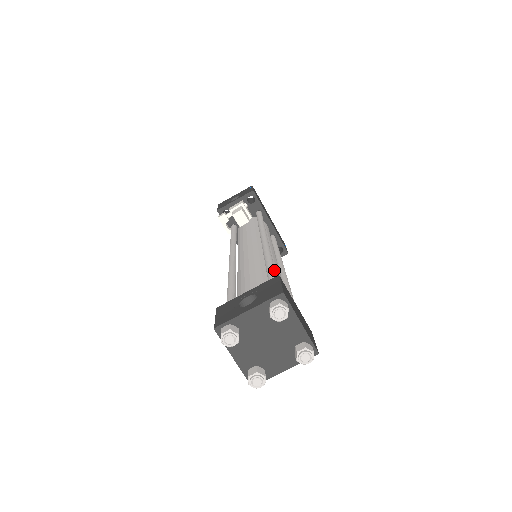
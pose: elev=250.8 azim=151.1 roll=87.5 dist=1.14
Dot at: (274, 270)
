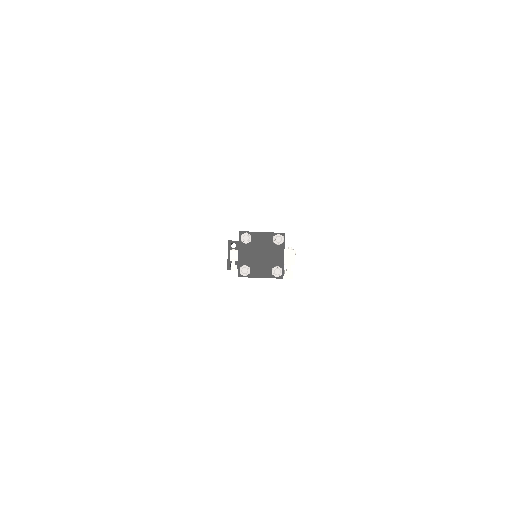
Dot at: occluded
